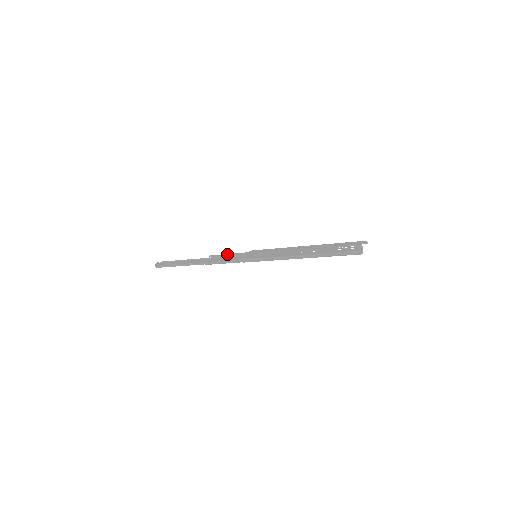
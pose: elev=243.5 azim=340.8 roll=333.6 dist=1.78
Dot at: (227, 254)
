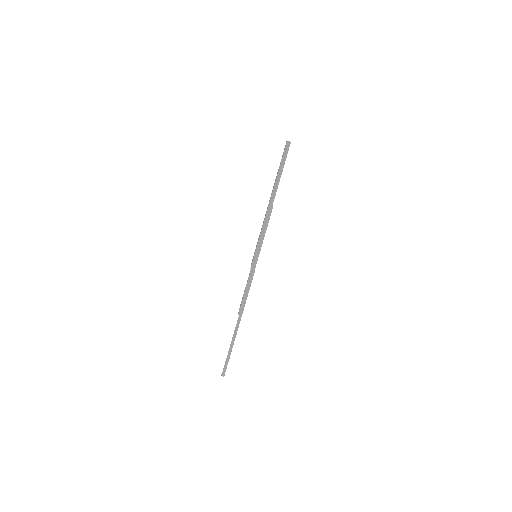
Dot at: occluded
